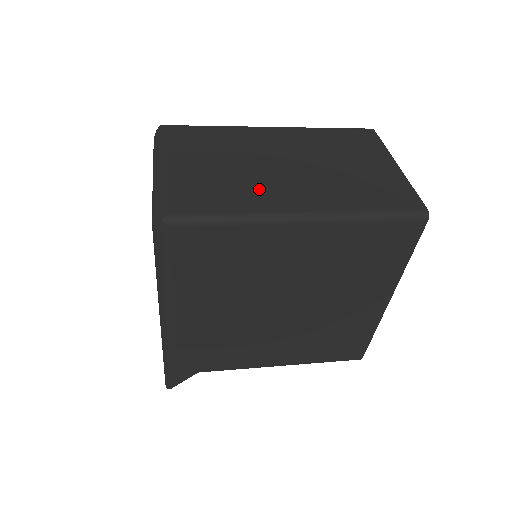
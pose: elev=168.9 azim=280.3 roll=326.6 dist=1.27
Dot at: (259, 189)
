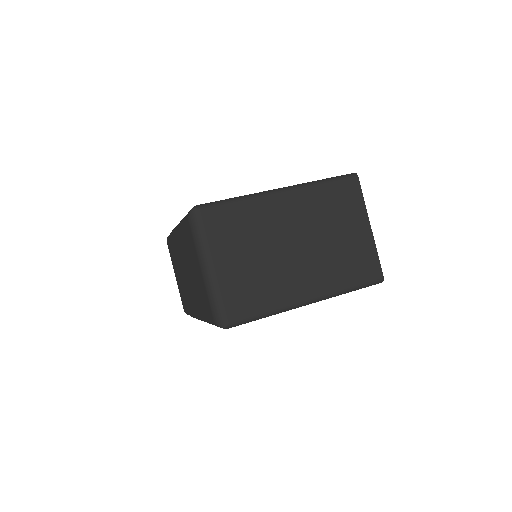
Dot at: (281, 282)
